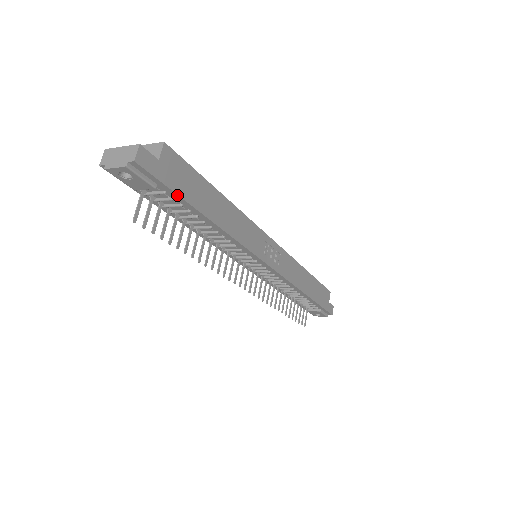
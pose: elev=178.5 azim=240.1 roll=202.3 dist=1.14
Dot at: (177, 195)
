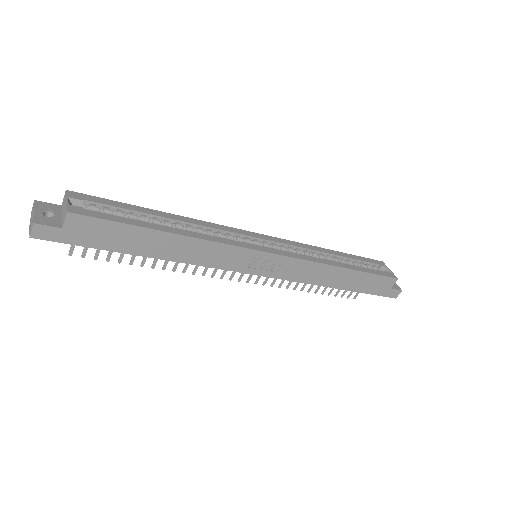
Dot at: (95, 248)
